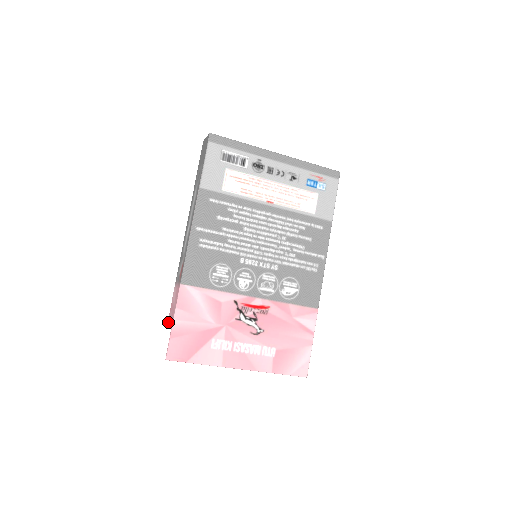
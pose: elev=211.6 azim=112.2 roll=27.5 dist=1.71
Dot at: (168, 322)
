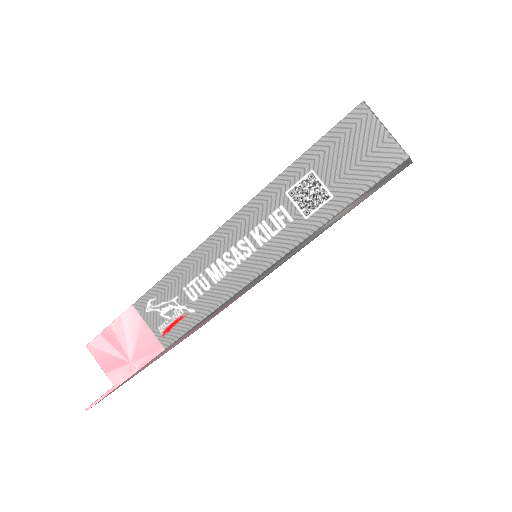
Dot at: (95, 351)
